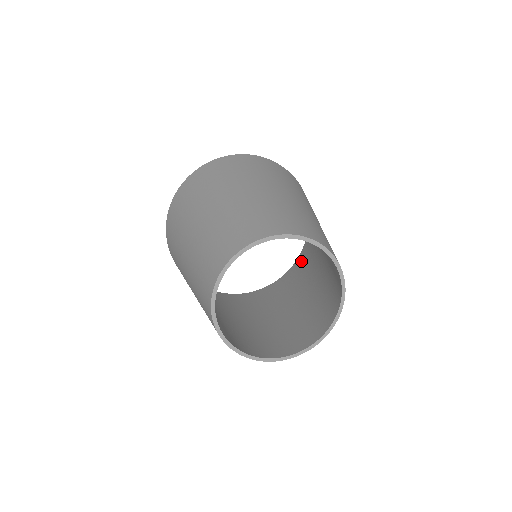
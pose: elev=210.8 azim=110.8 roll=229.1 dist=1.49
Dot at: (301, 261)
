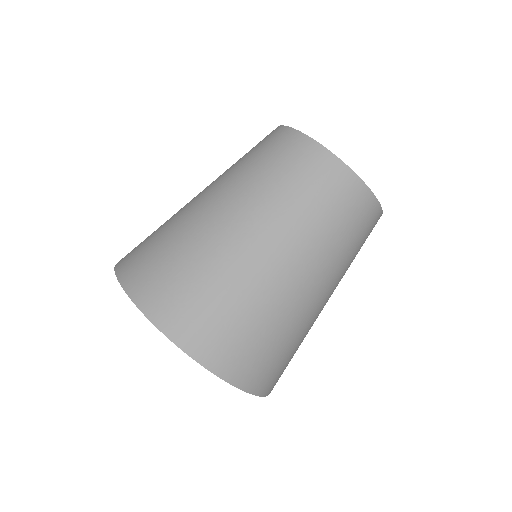
Dot at: occluded
